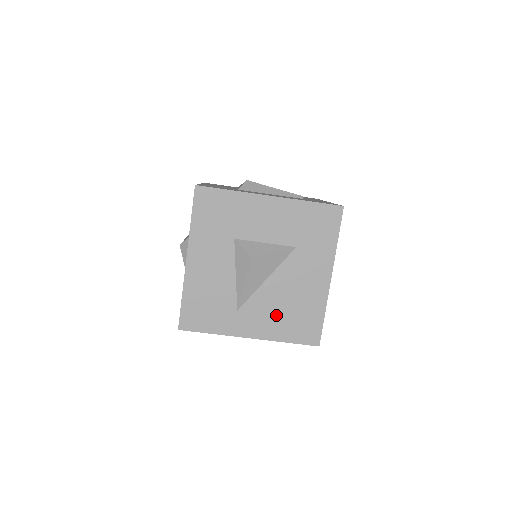
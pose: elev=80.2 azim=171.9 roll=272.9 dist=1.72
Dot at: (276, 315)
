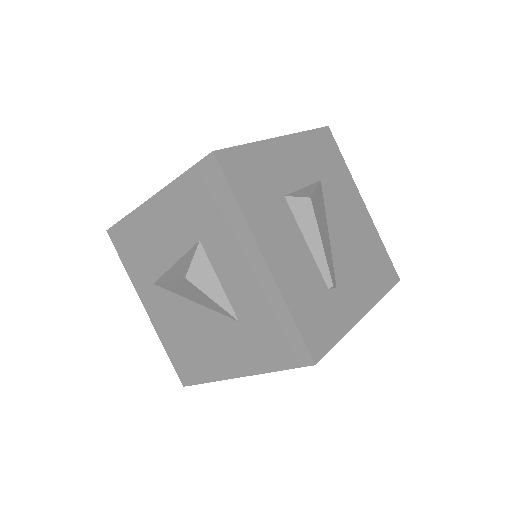
Dot at: (176, 328)
